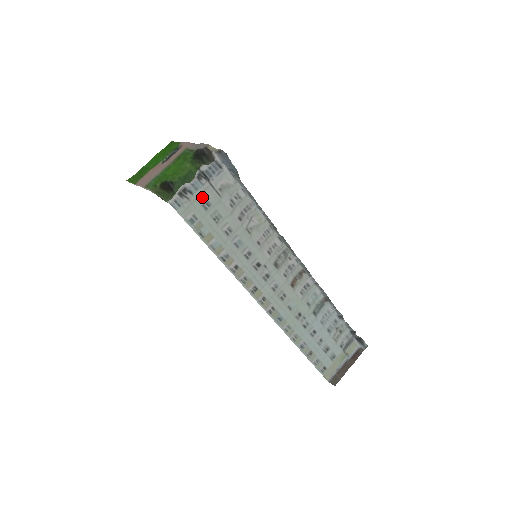
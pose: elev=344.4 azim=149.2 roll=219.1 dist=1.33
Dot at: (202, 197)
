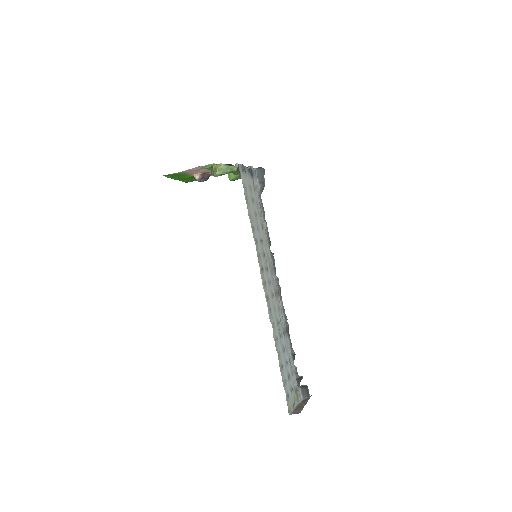
Dot at: (249, 181)
